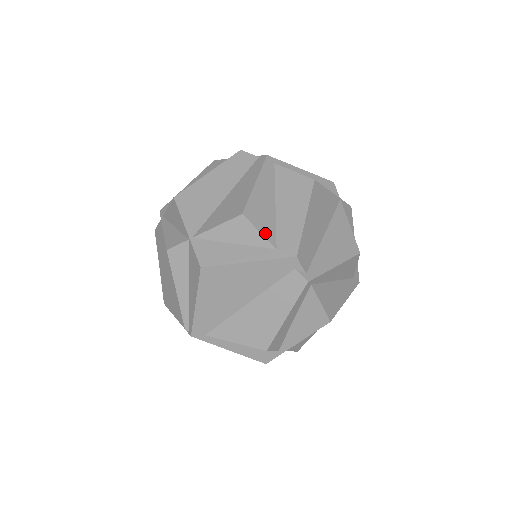
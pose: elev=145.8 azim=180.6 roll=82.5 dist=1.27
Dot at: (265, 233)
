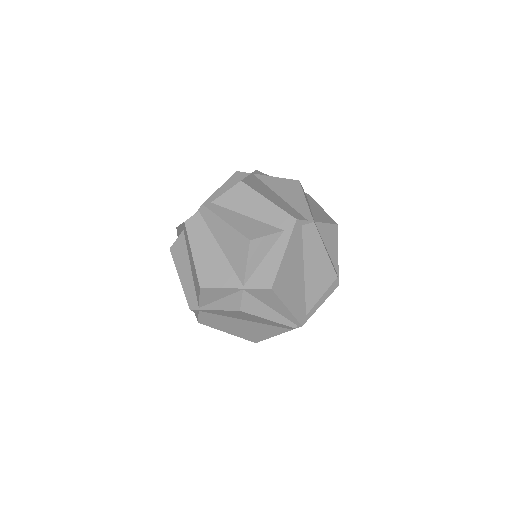
Dot at: (269, 232)
